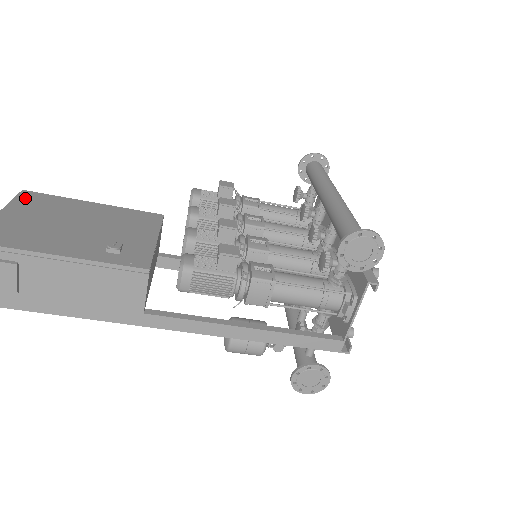
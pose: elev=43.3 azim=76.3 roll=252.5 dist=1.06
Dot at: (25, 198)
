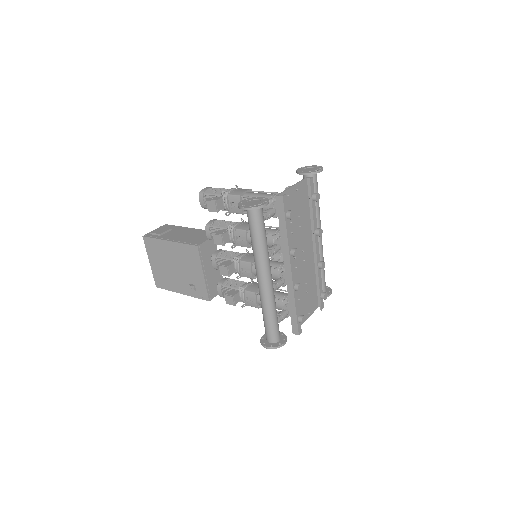
Dot at: (148, 246)
